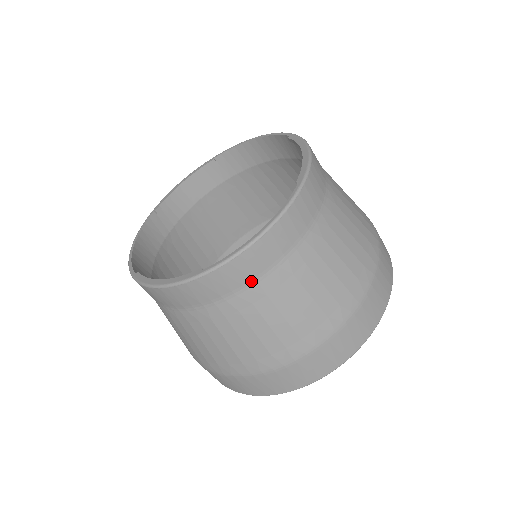
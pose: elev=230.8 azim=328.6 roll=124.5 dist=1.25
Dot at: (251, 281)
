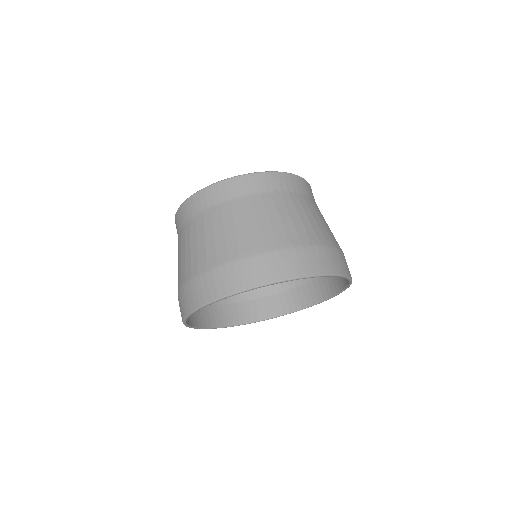
Dot at: (286, 190)
